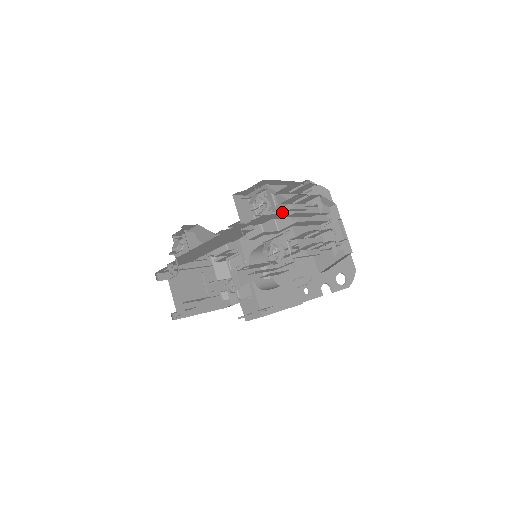
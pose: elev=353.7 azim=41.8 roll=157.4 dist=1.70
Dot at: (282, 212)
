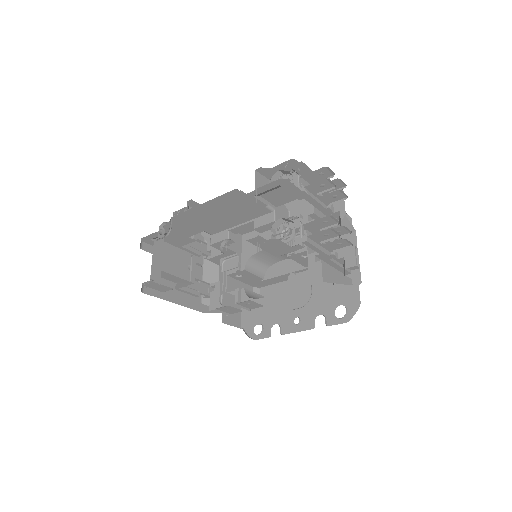
Dot at: (300, 211)
